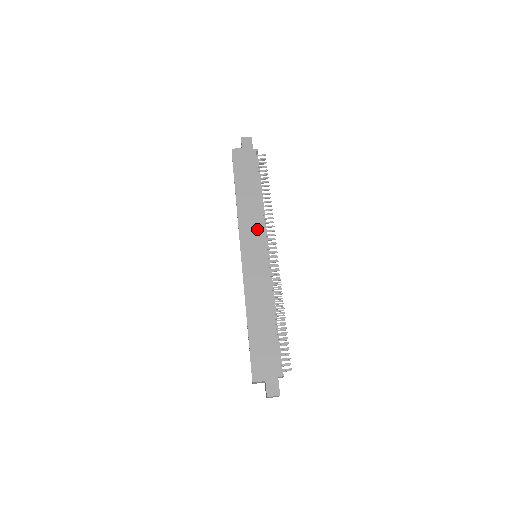
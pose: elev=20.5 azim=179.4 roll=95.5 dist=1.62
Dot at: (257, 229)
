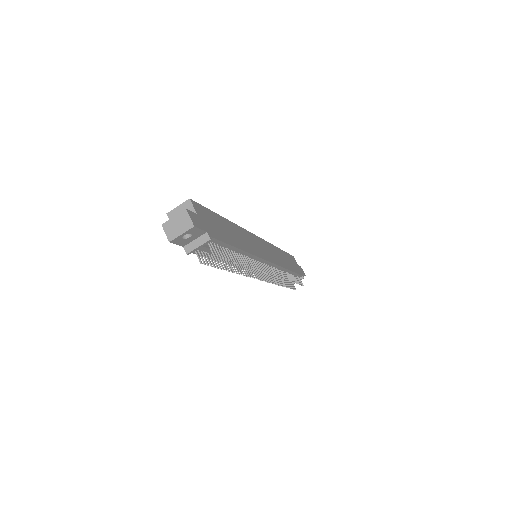
Dot at: (275, 258)
